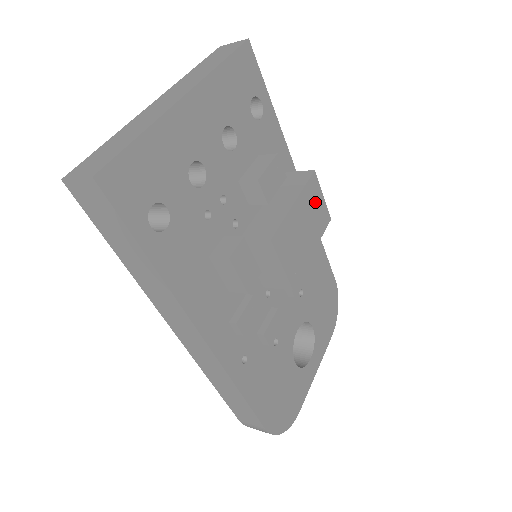
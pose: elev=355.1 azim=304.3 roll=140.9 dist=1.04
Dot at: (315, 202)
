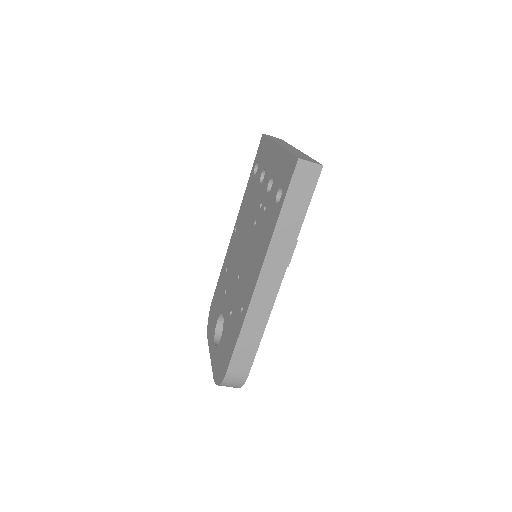
Dot at: occluded
